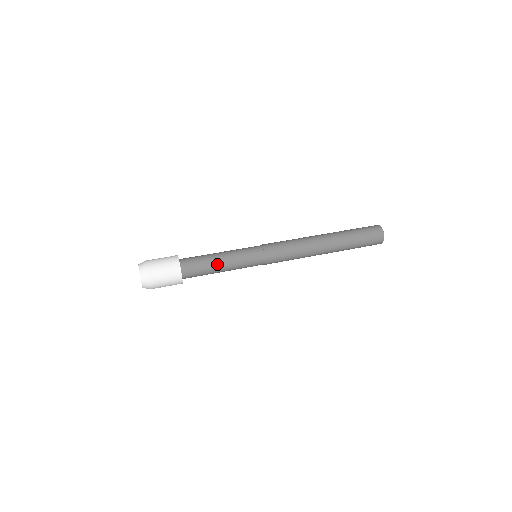
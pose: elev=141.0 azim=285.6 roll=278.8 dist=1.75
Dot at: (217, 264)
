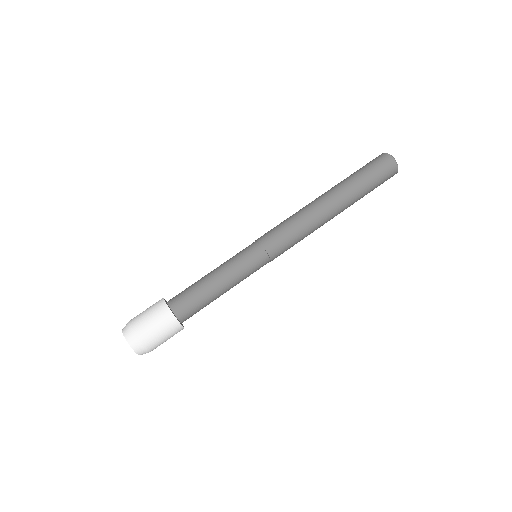
Dot at: (219, 295)
